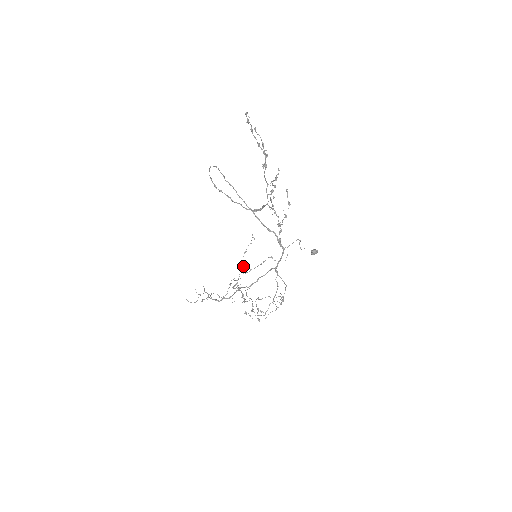
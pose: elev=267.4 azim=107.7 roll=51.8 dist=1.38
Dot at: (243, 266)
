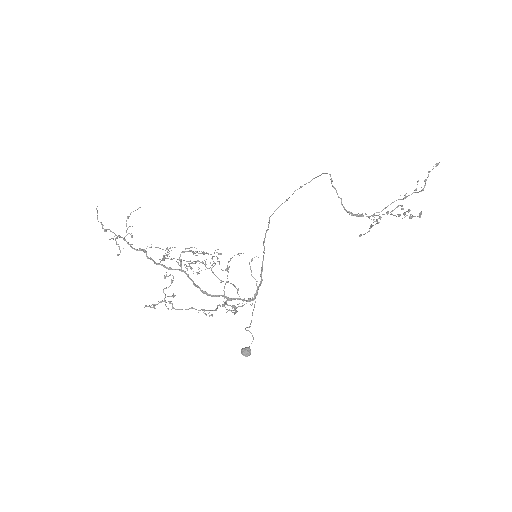
Dot at: (212, 257)
